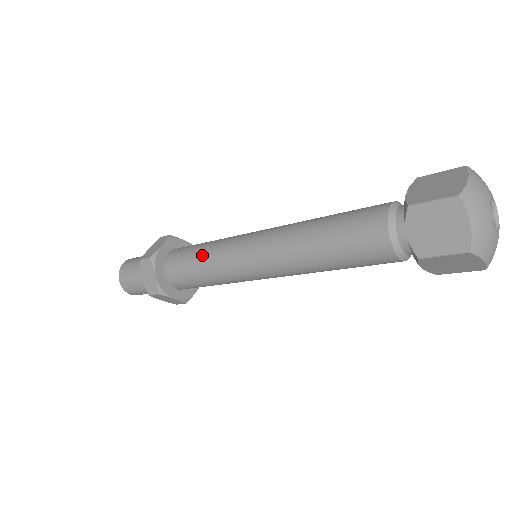
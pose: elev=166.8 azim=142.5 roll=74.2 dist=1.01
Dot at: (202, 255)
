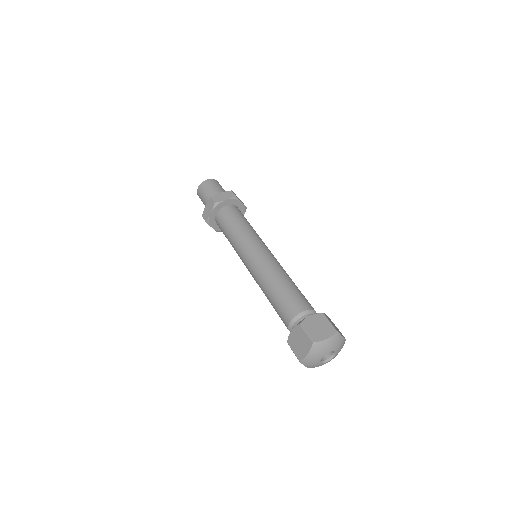
Dot at: (235, 230)
